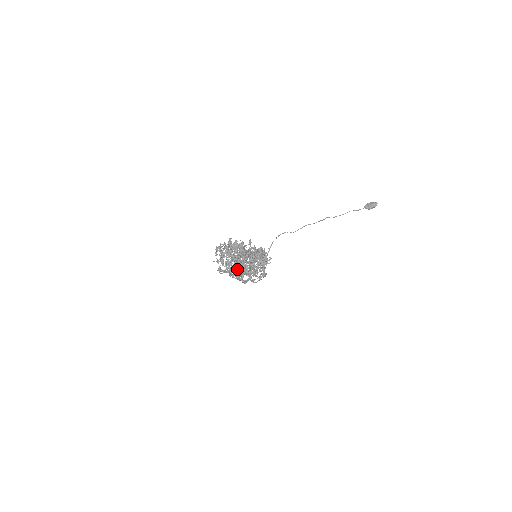
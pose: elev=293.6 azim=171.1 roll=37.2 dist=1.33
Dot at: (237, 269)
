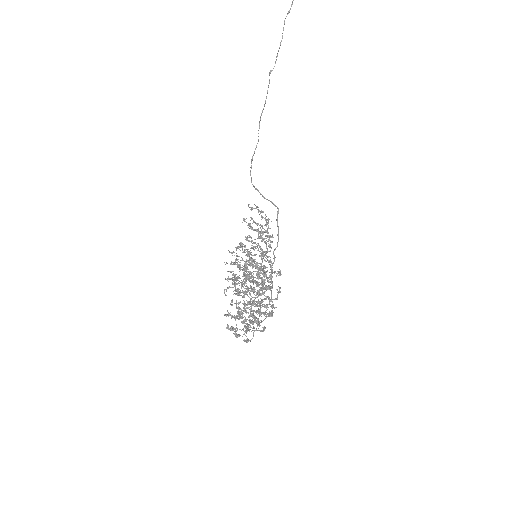
Dot at: occluded
